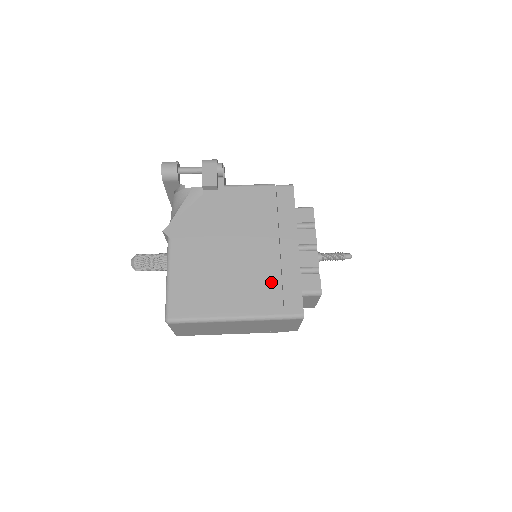
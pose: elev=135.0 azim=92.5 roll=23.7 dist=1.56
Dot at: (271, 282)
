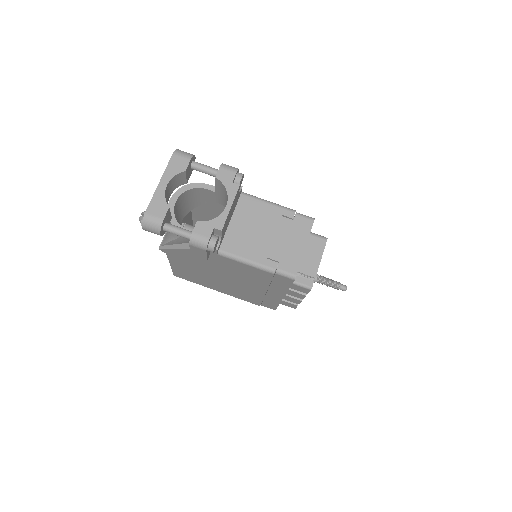
Dot at: (254, 297)
